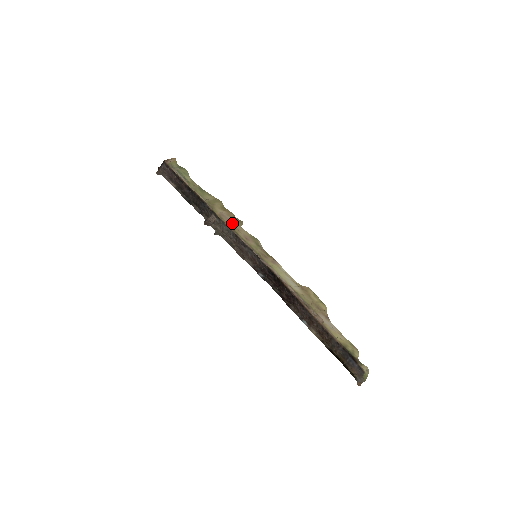
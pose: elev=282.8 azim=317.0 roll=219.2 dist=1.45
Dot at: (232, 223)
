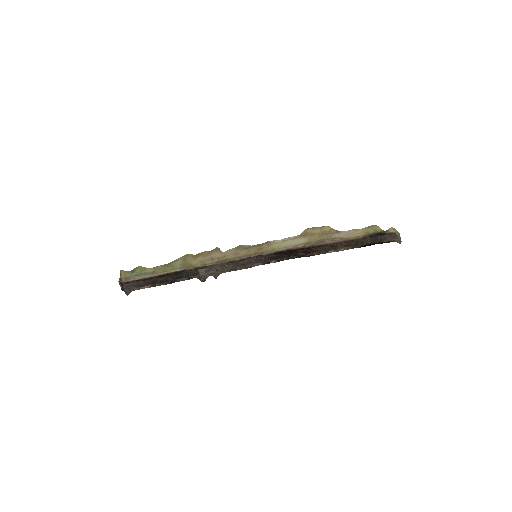
Dot at: (215, 258)
